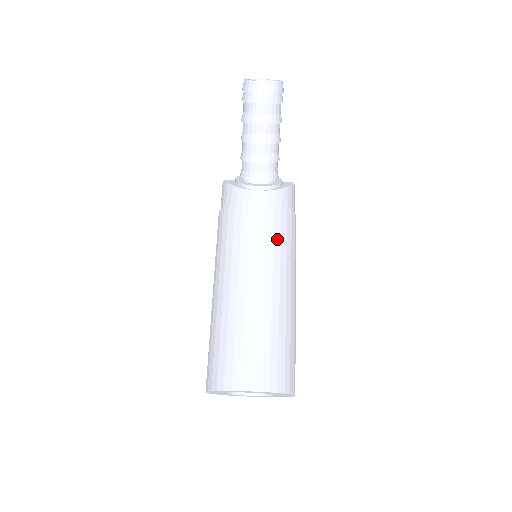
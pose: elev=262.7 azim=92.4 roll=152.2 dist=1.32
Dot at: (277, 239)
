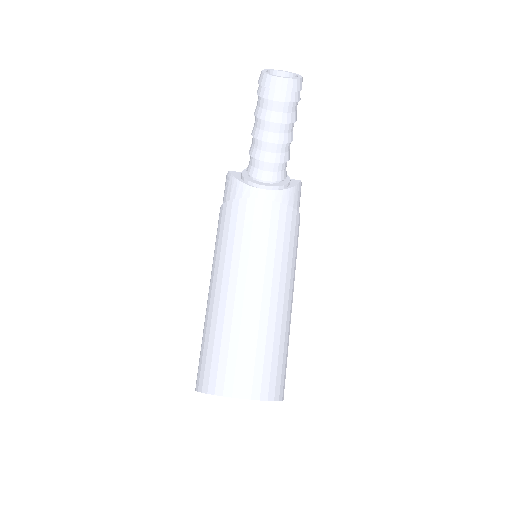
Dot at: (280, 243)
